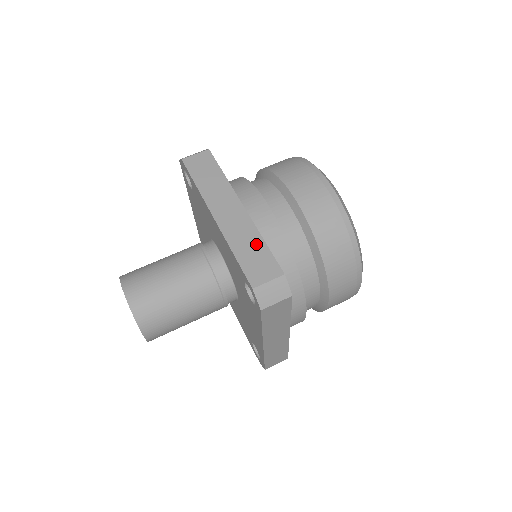
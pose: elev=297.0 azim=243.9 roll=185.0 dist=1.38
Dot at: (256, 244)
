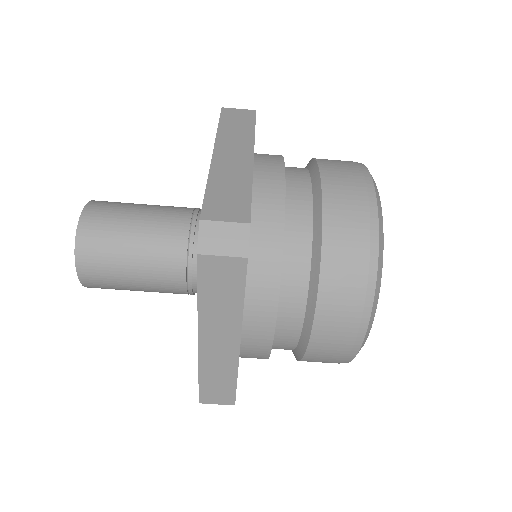
Dot at: (227, 379)
